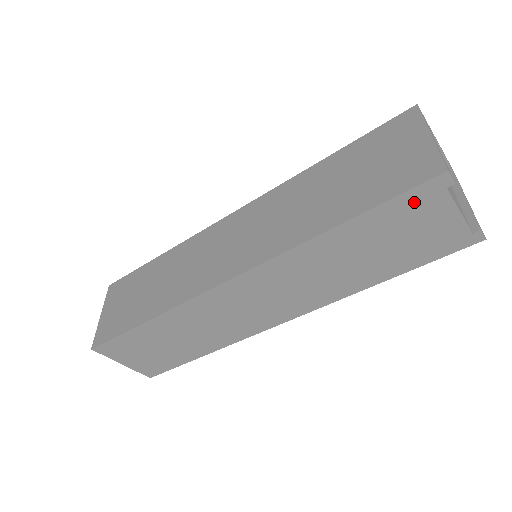
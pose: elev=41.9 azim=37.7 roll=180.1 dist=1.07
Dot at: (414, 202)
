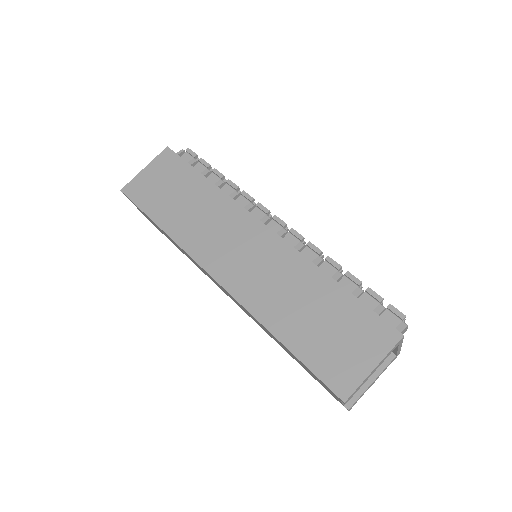
Dot at: occluded
